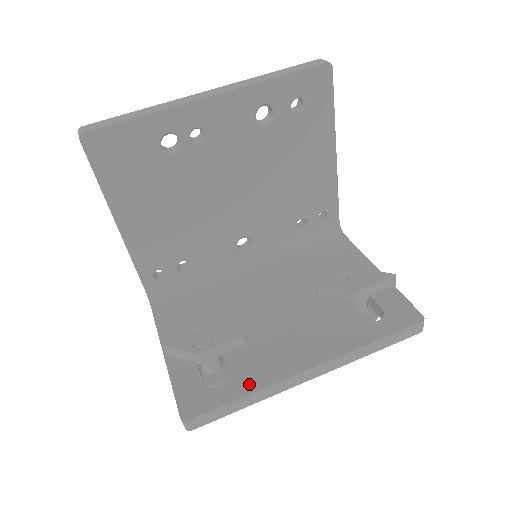
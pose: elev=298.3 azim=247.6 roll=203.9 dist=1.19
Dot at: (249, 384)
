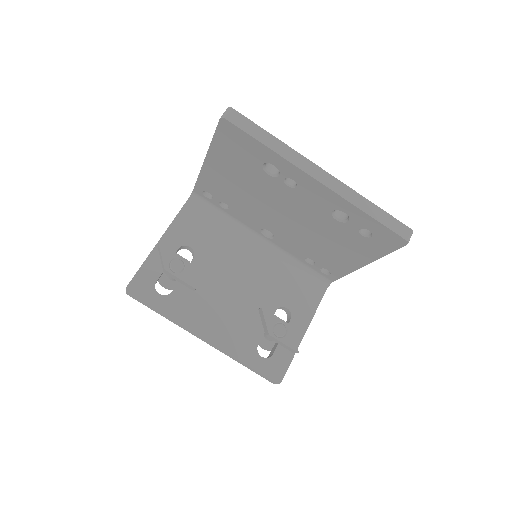
Dot at: (171, 310)
